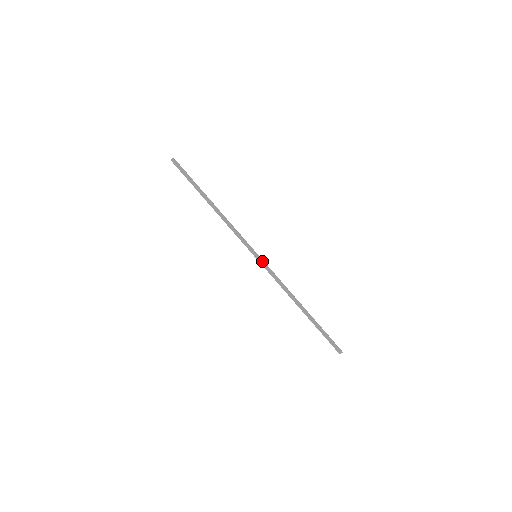
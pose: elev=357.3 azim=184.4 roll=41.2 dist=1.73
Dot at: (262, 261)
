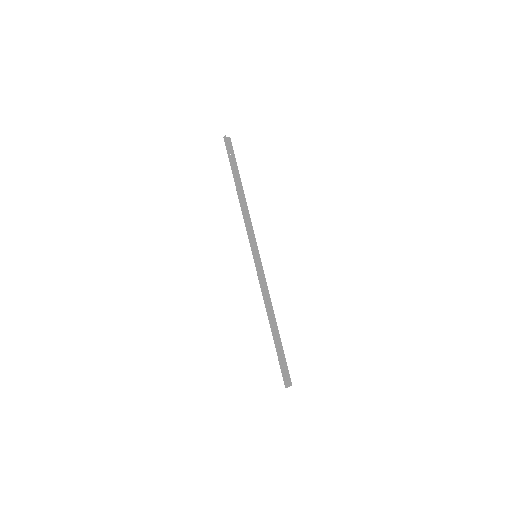
Dot at: (256, 263)
